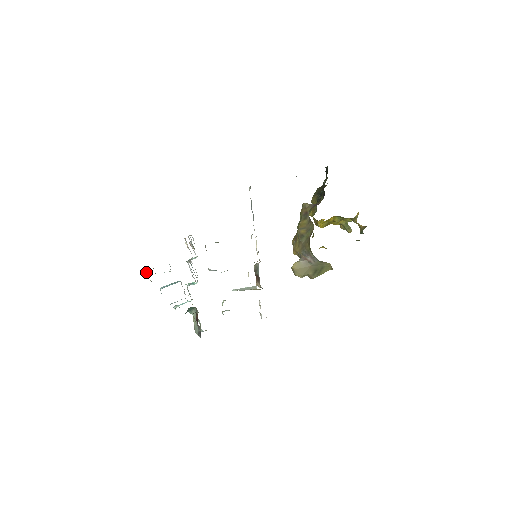
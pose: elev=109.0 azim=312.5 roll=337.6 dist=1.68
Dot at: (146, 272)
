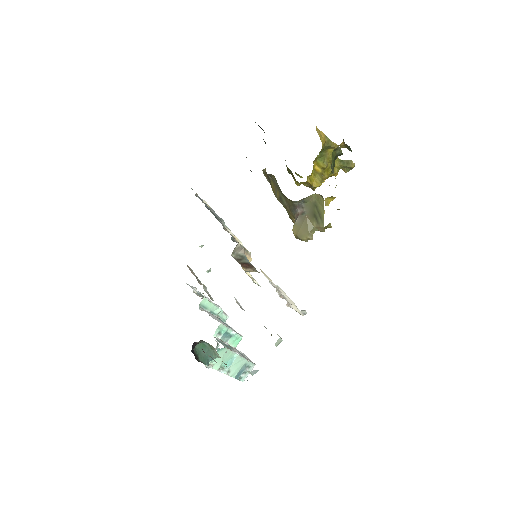
Dot at: occluded
